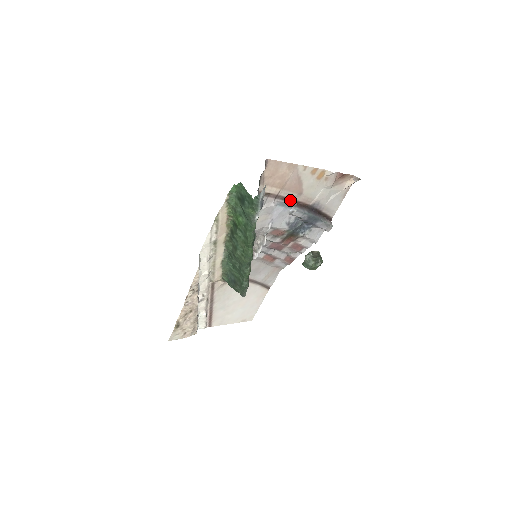
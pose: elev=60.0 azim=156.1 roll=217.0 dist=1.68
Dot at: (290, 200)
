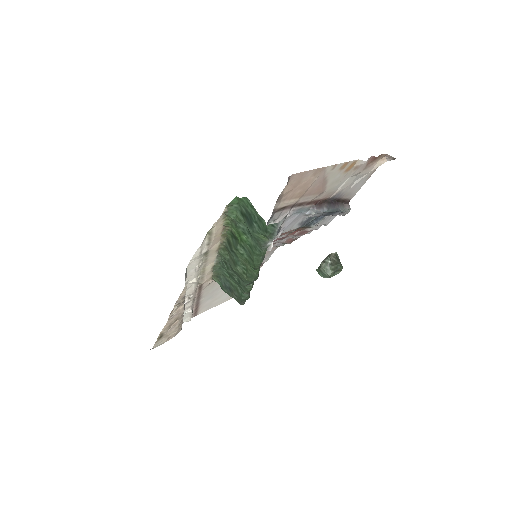
Dot at: (308, 202)
